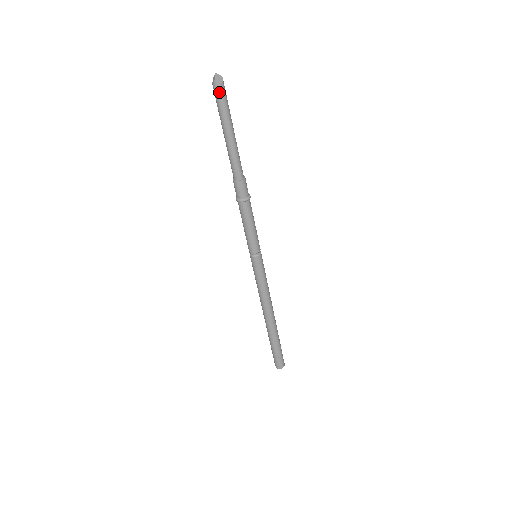
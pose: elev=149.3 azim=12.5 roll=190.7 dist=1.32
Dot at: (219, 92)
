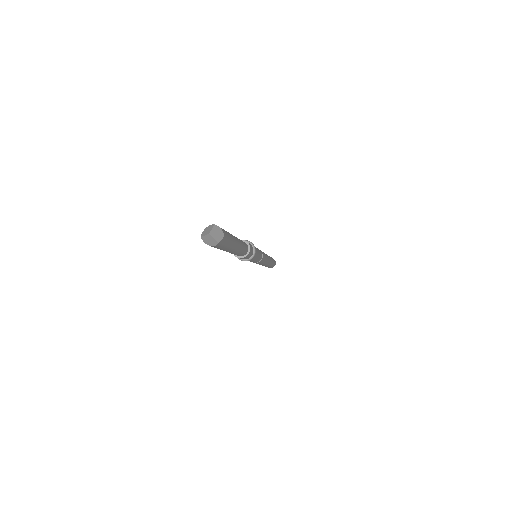
Dot at: (224, 242)
